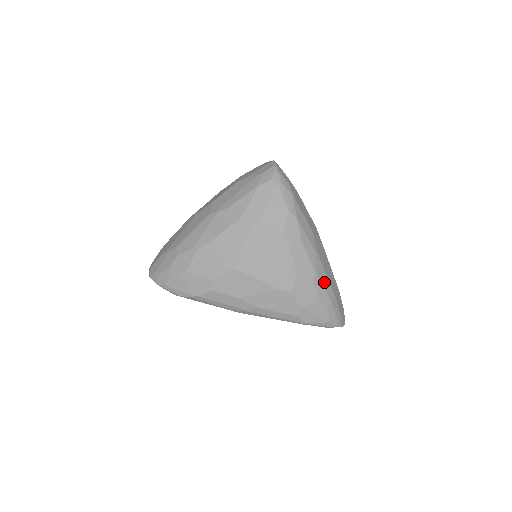
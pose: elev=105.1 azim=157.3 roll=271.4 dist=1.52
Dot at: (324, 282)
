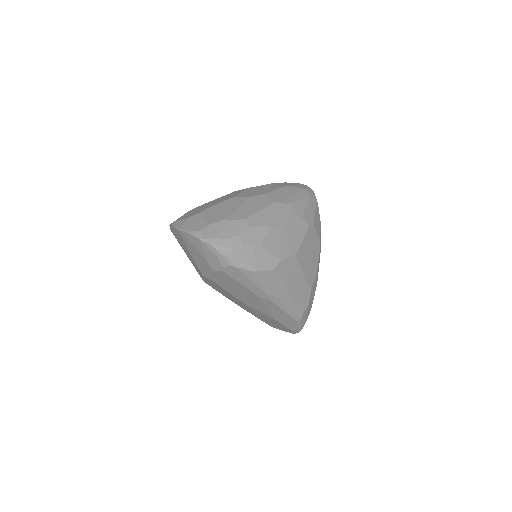
Dot at: occluded
